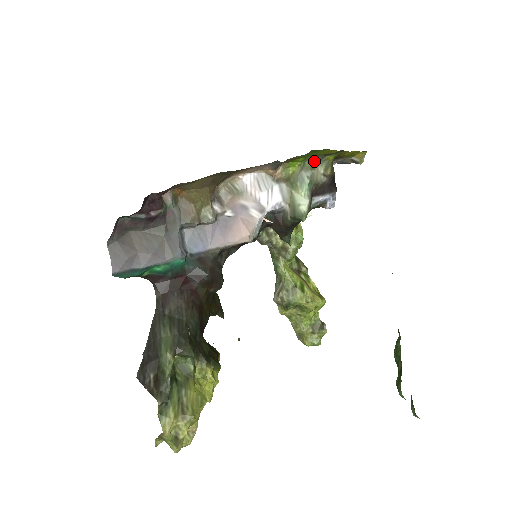
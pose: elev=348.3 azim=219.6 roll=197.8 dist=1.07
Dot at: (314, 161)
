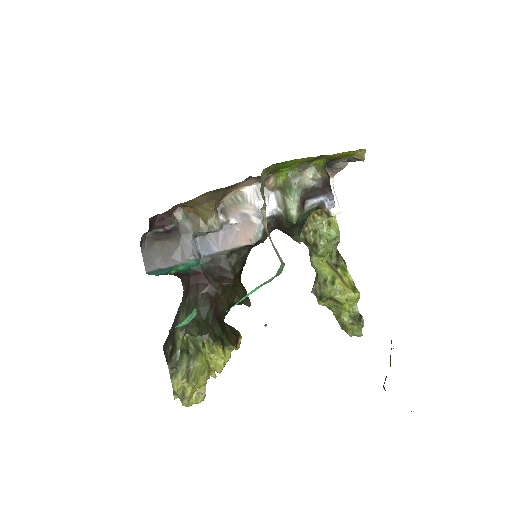
Dot at: (300, 168)
